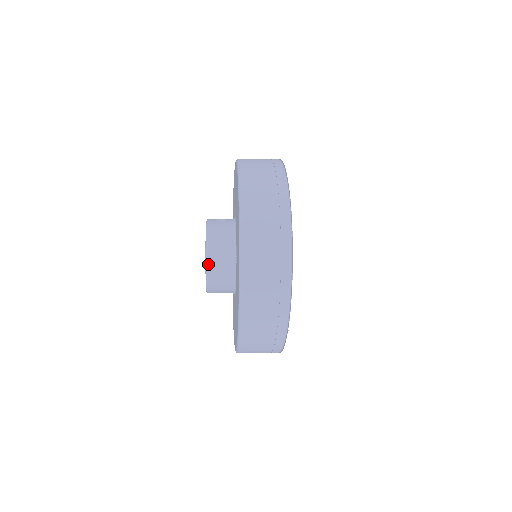
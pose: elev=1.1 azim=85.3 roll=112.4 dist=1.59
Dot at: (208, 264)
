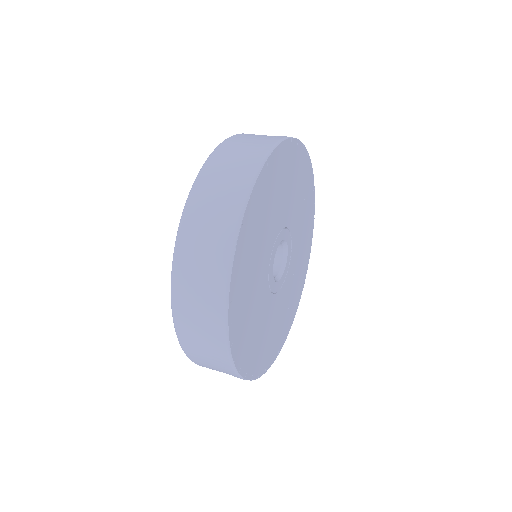
Dot at: occluded
